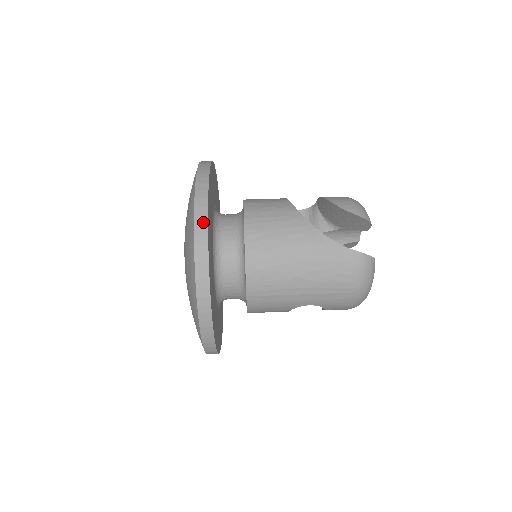
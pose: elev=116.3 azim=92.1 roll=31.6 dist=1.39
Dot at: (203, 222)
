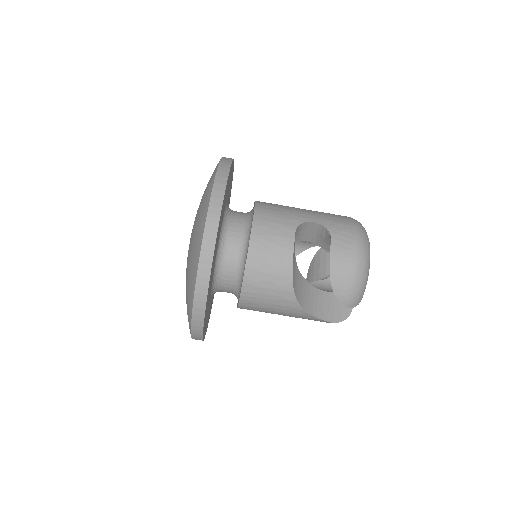
Dot at: (199, 333)
